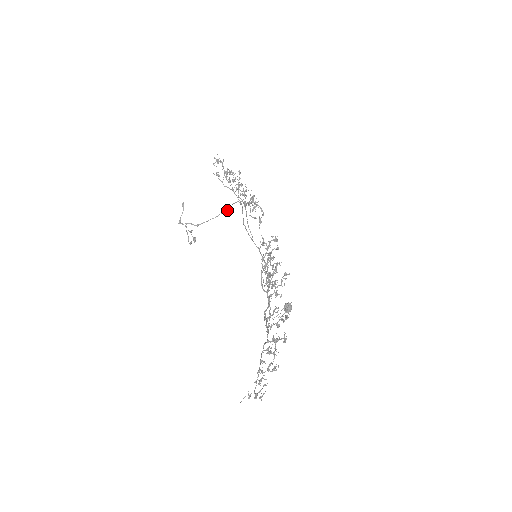
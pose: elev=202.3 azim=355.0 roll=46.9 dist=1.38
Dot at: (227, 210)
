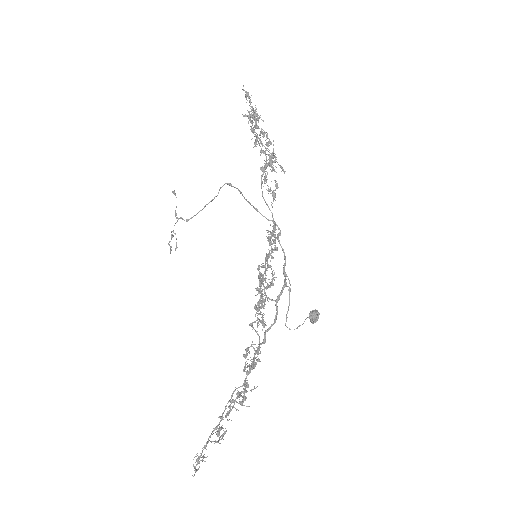
Dot at: (212, 199)
